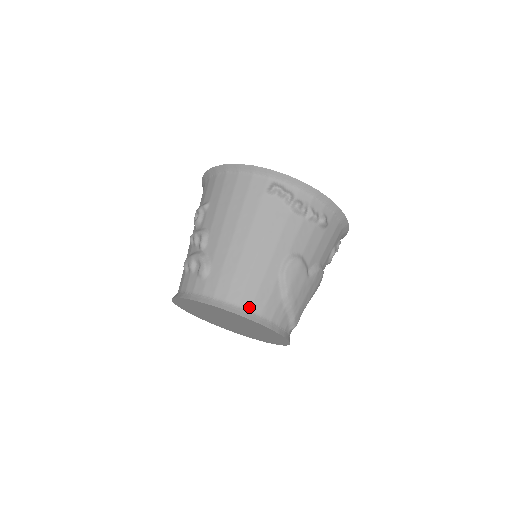
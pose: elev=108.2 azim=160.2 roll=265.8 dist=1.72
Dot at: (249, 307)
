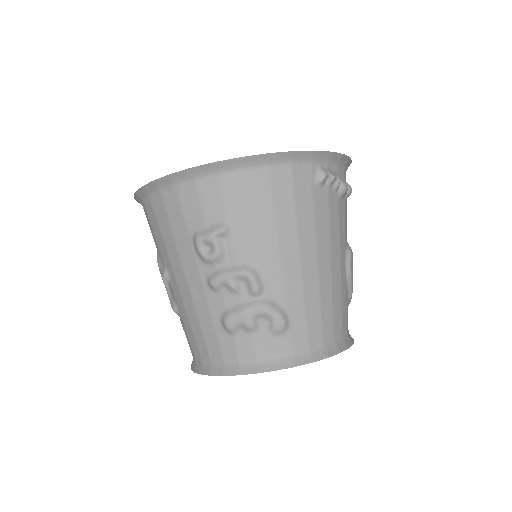
Dot at: (341, 334)
